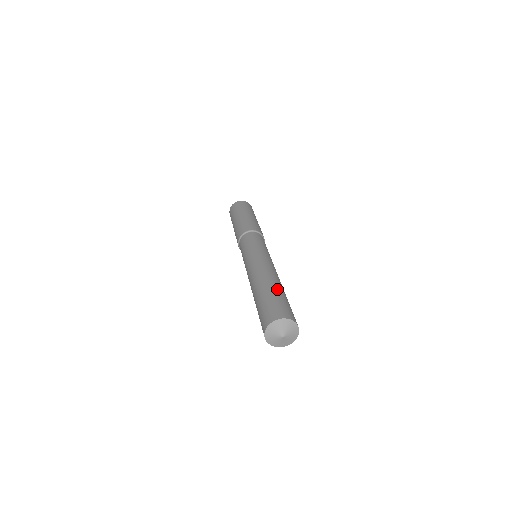
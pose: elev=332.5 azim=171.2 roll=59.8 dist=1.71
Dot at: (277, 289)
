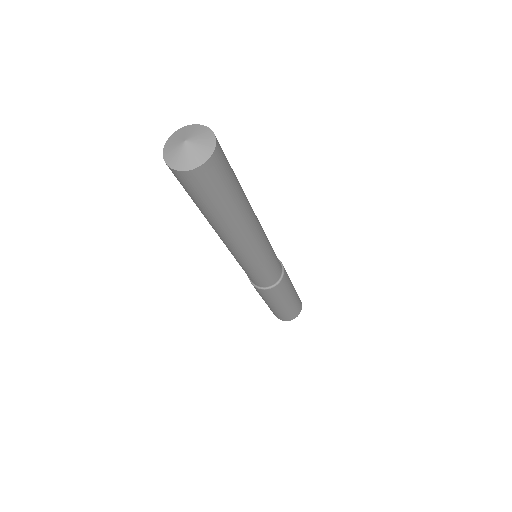
Dot at: occluded
